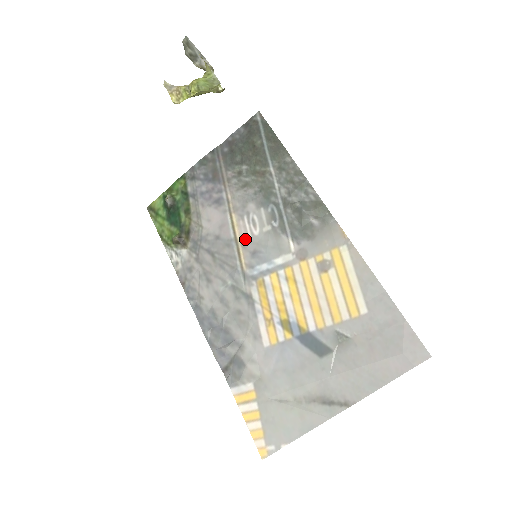
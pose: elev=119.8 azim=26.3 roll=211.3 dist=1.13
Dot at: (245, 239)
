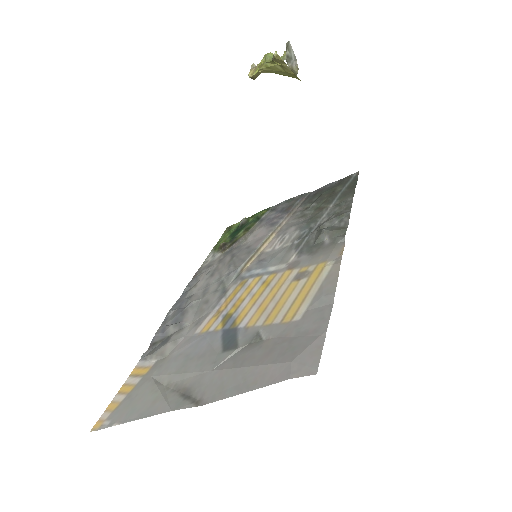
Dot at: (265, 251)
